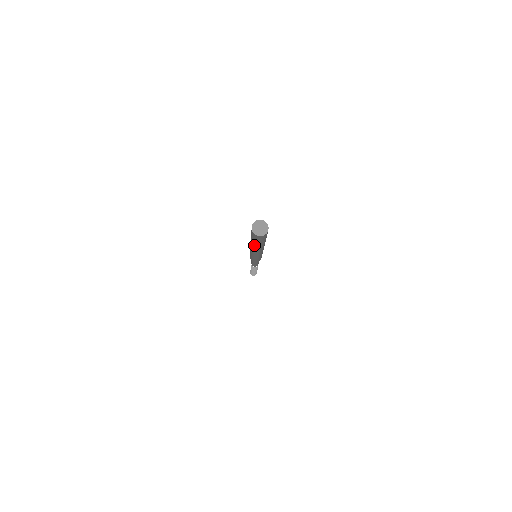
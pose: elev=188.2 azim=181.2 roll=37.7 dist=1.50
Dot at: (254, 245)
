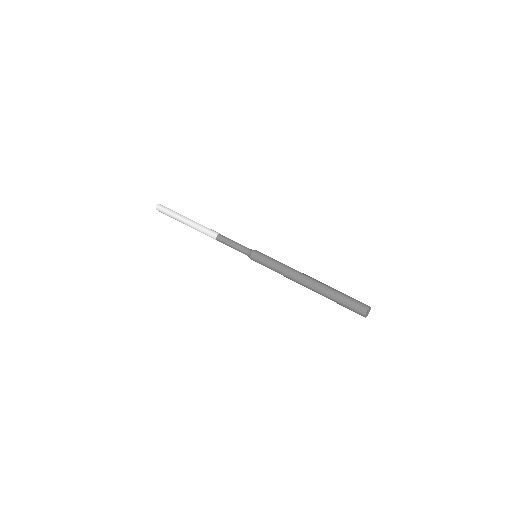
Dot at: occluded
